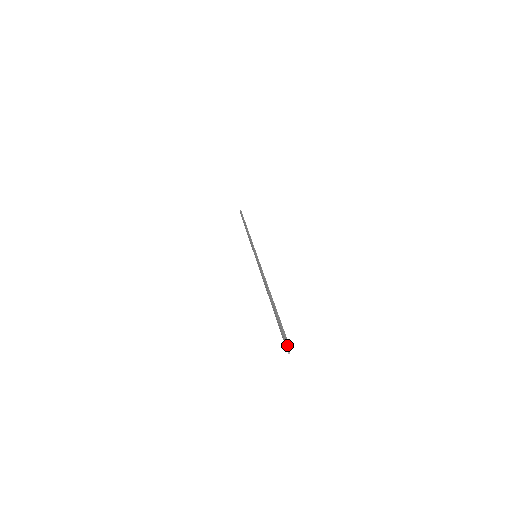
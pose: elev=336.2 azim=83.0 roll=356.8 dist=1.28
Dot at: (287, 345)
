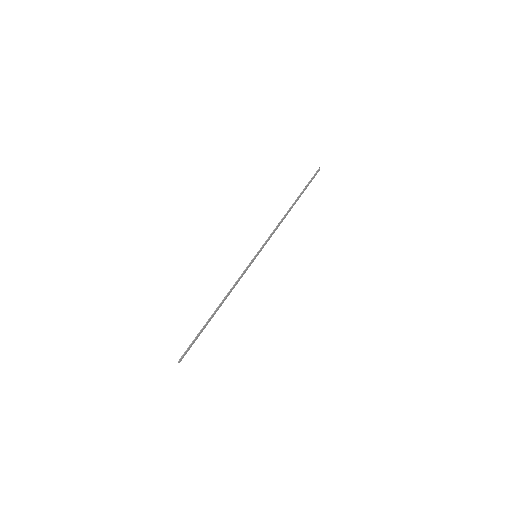
Dot at: (179, 359)
